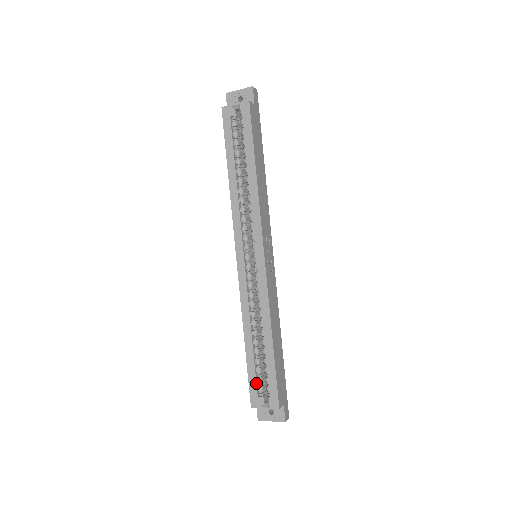
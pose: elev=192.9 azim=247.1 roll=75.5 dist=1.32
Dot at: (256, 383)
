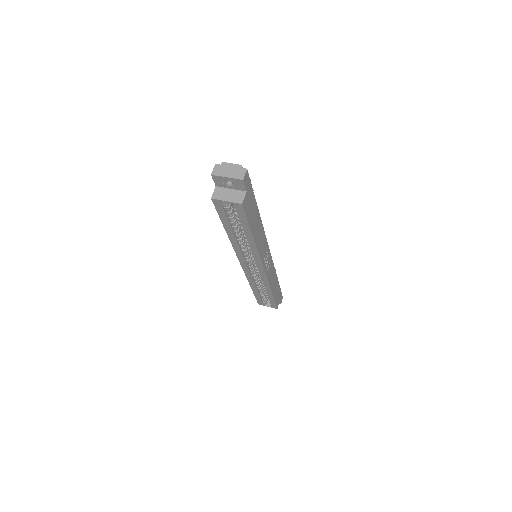
Dot at: (261, 300)
